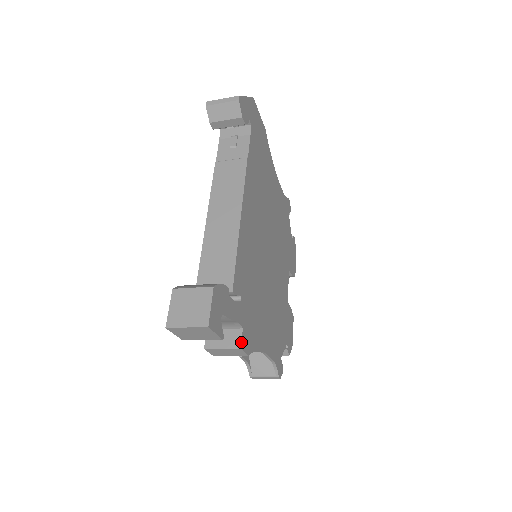
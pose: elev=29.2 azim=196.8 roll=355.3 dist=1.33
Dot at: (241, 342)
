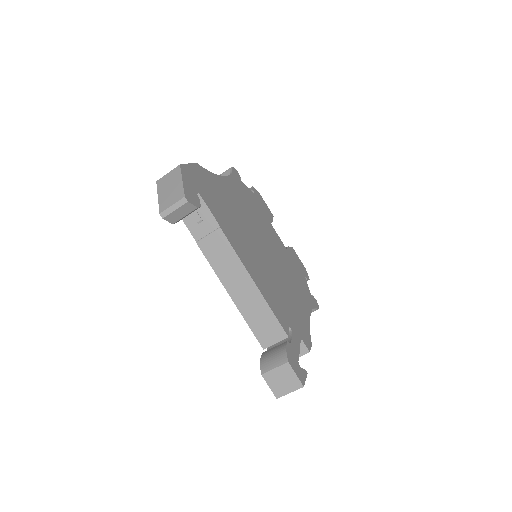
Dot at: (307, 349)
